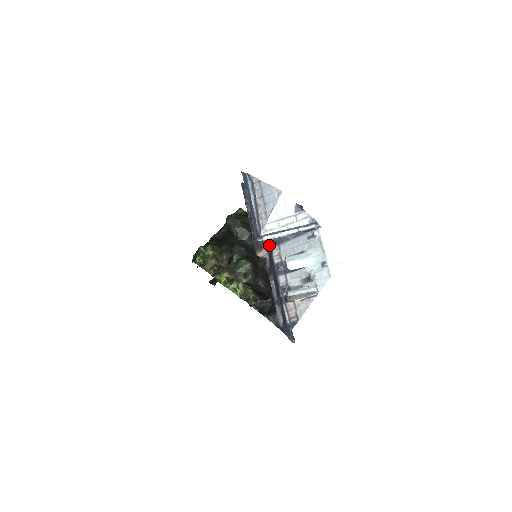
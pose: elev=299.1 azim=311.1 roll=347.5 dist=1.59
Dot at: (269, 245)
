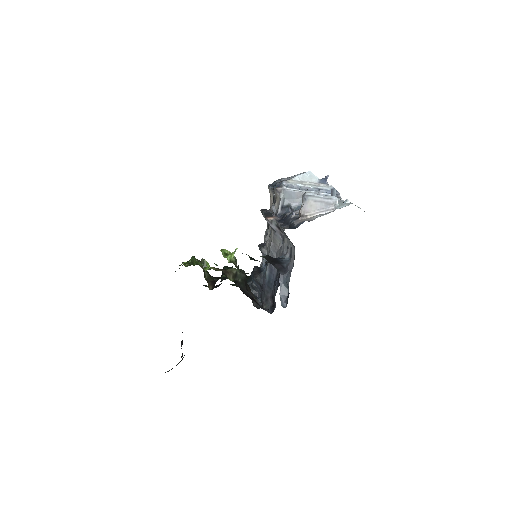
Dot at: (283, 211)
